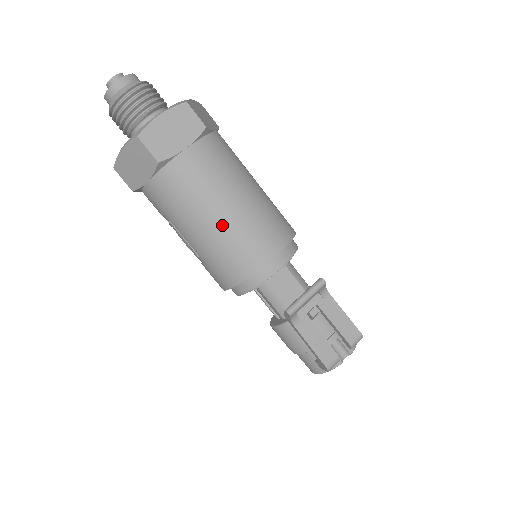
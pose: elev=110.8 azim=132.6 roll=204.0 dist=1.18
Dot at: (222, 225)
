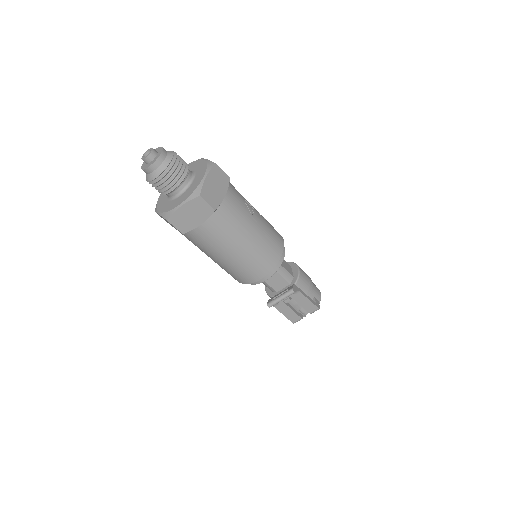
Dot at: (228, 262)
